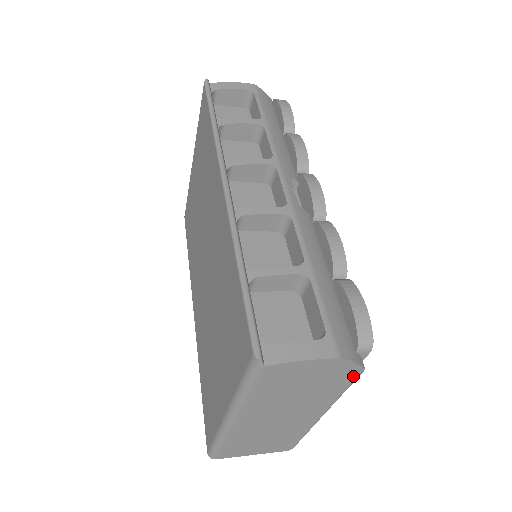
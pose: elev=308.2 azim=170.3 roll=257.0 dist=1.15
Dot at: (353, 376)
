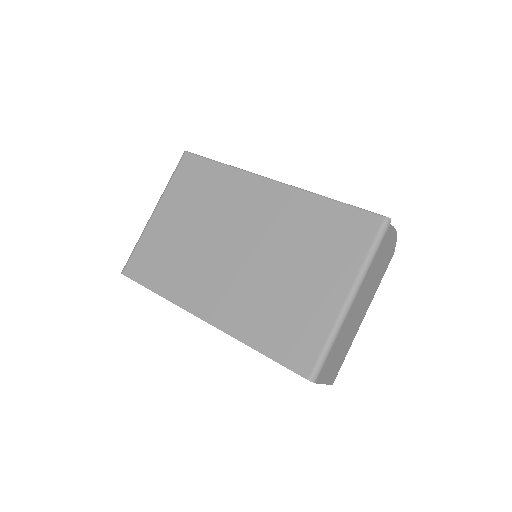
Dot at: (389, 261)
